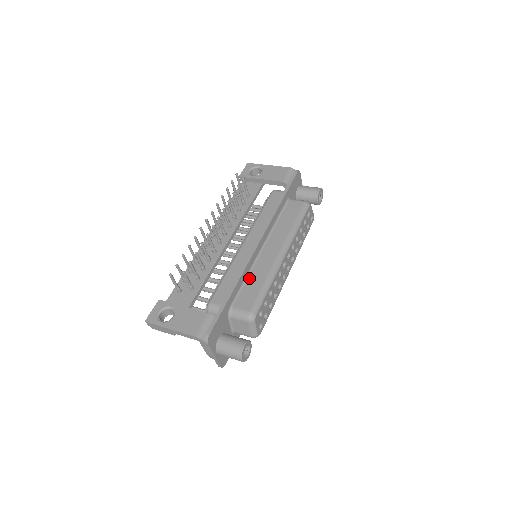
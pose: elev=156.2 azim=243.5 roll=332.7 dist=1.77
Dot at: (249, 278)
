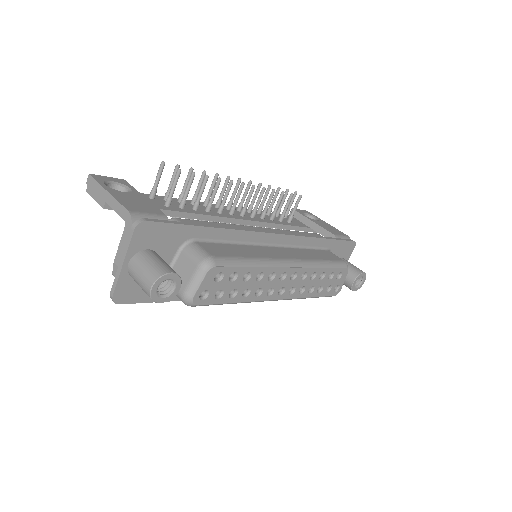
Dot at: (237, 245)
